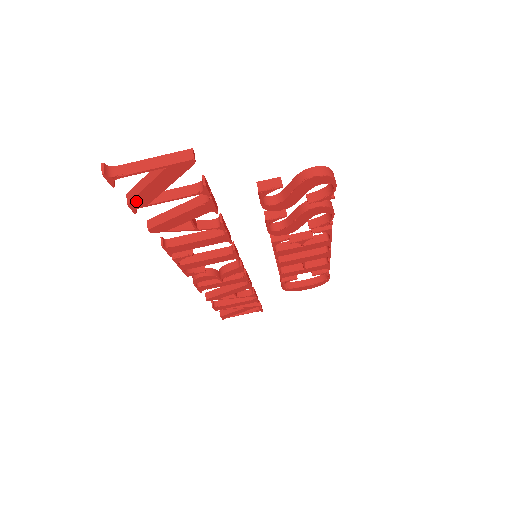
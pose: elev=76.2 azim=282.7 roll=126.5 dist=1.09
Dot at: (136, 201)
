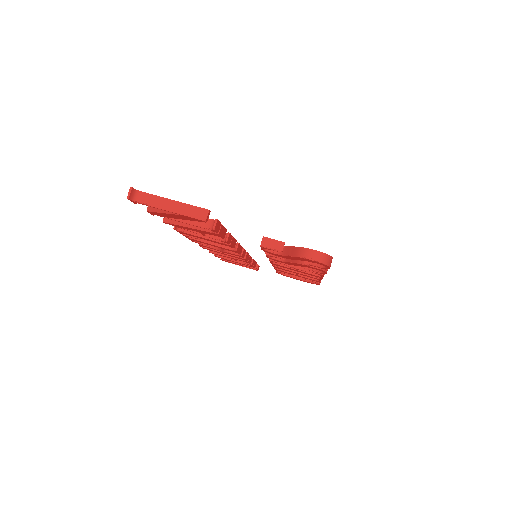
Dot at: (154, 213)
